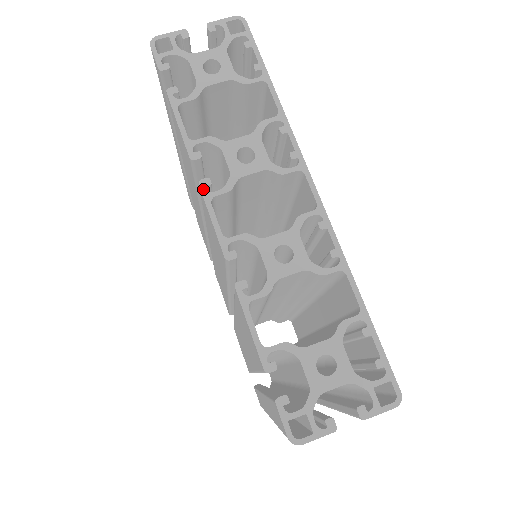
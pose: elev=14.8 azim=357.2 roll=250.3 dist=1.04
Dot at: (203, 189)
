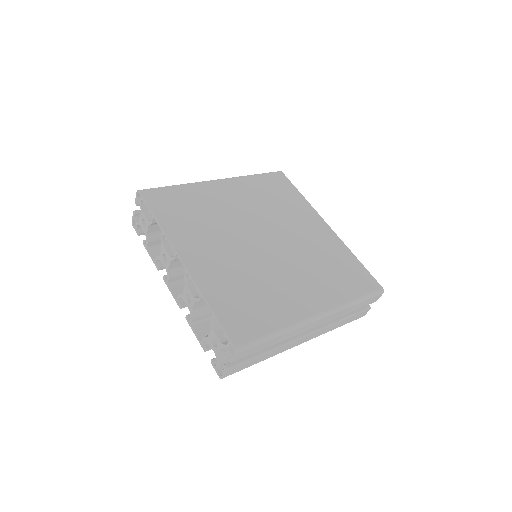
Dot at: (165, 282)
